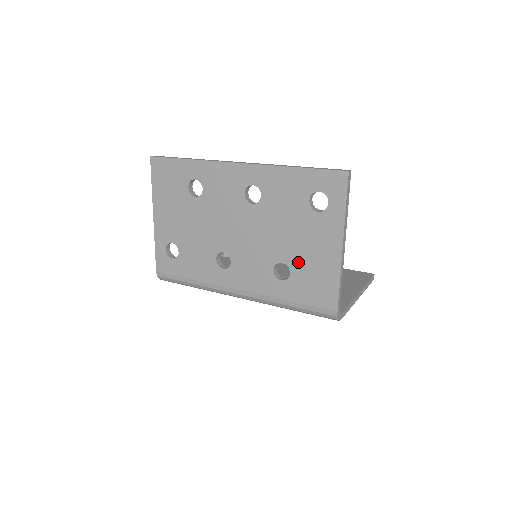
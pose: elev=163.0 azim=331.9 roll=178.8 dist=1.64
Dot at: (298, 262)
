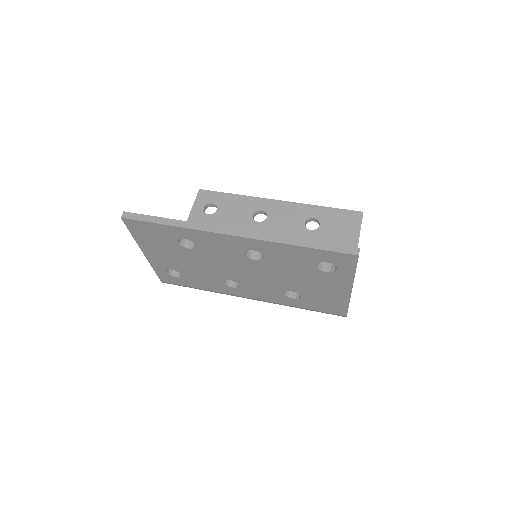
Dot at: (308, 293)
